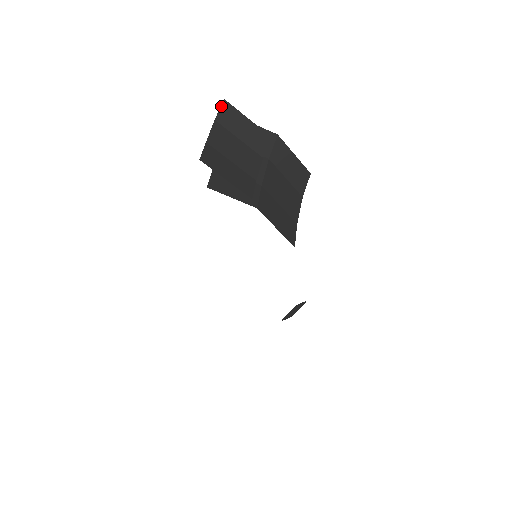
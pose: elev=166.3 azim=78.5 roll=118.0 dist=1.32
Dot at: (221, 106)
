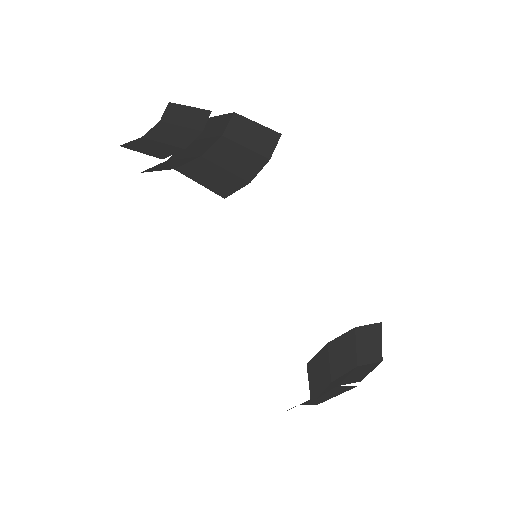
Dot at: (166, 109)
